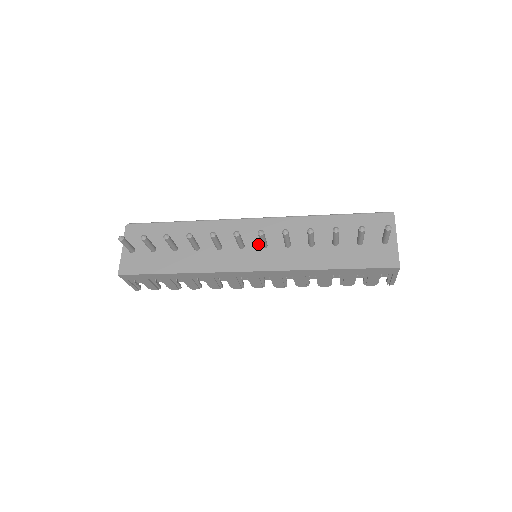
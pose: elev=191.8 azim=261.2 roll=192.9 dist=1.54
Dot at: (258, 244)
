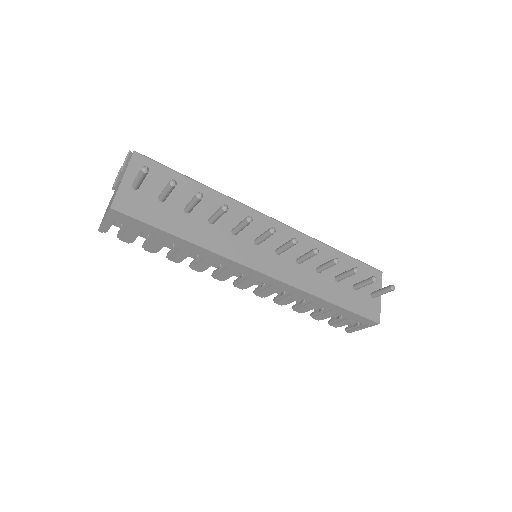
Dot at: (272, 247)
